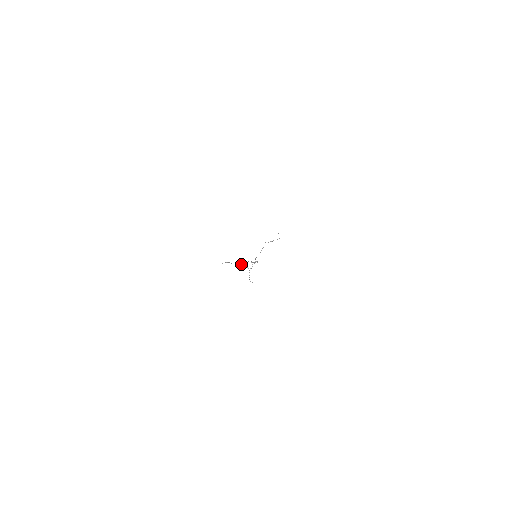
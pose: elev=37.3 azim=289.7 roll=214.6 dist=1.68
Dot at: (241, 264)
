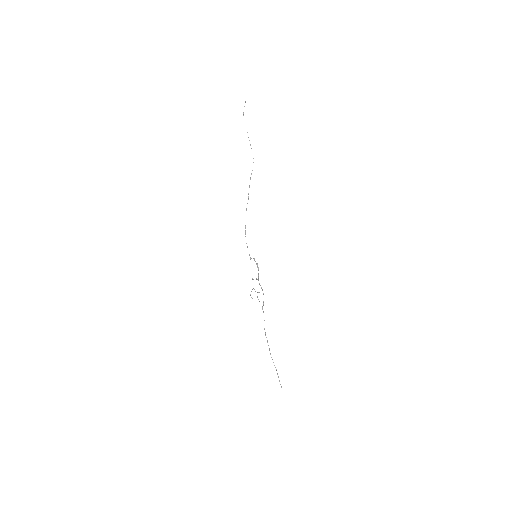
Dot at: occluded
